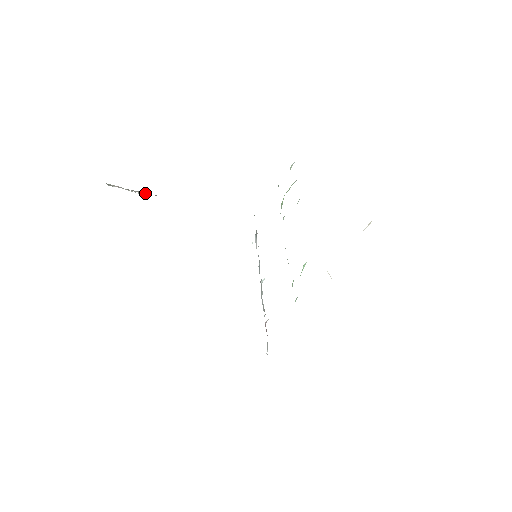
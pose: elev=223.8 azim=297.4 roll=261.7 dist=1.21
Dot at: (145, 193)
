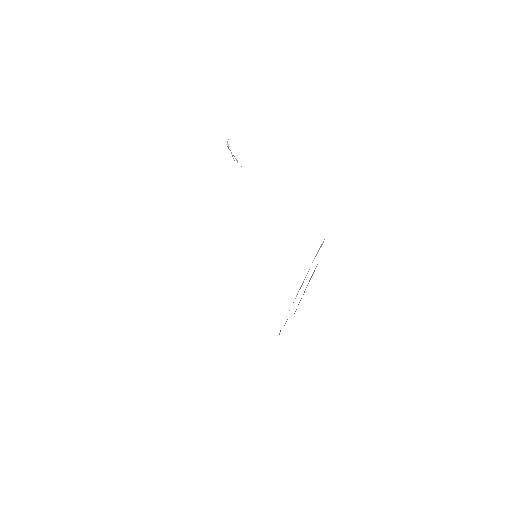
Dot at: occluded
